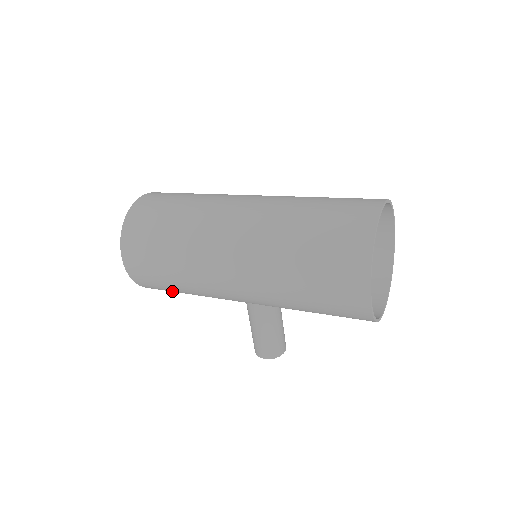
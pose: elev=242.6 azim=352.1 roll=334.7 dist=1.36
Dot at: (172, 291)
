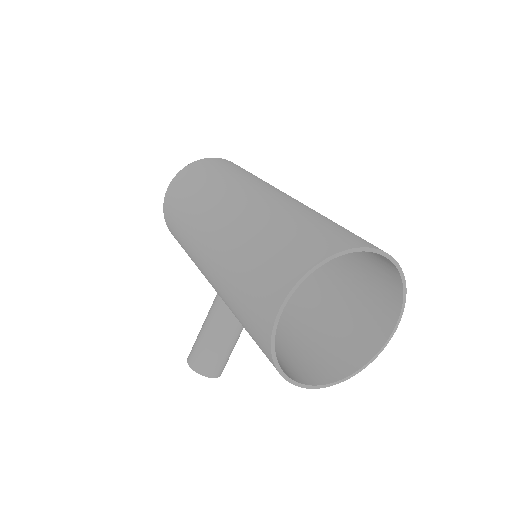
Dot at: occluded
